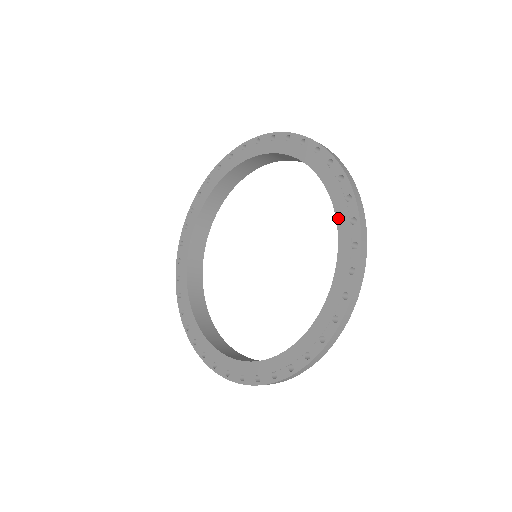
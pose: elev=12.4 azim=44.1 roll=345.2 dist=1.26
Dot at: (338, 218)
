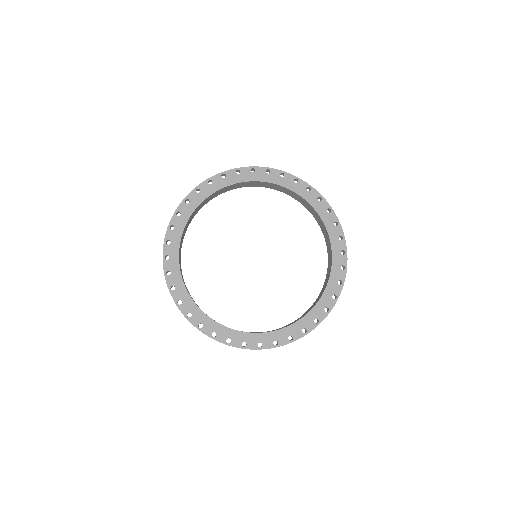
Dot at: (287, 187)
